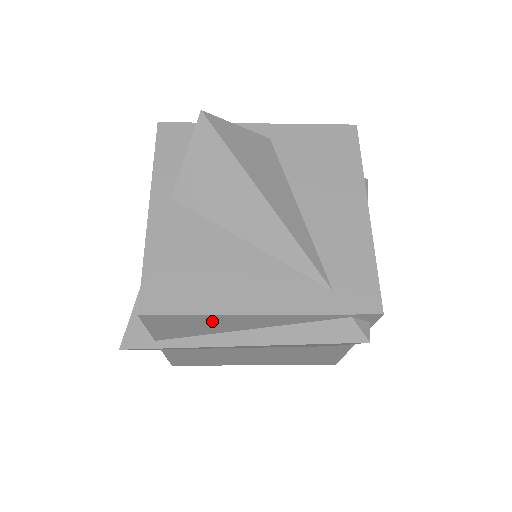
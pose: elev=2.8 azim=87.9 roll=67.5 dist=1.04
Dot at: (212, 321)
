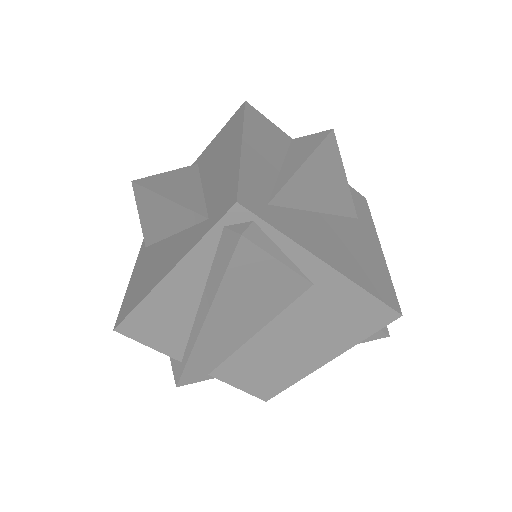
Dot at: (160, 308)
